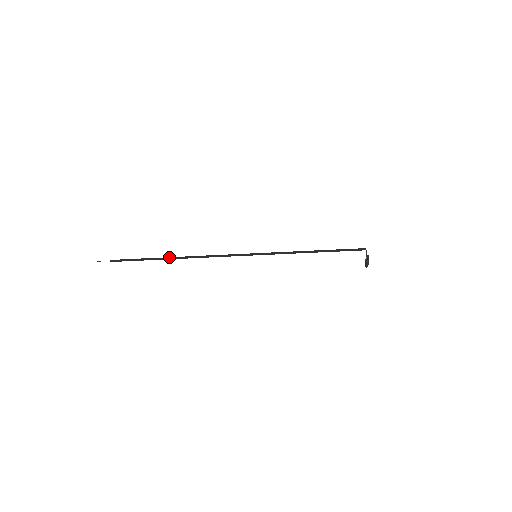
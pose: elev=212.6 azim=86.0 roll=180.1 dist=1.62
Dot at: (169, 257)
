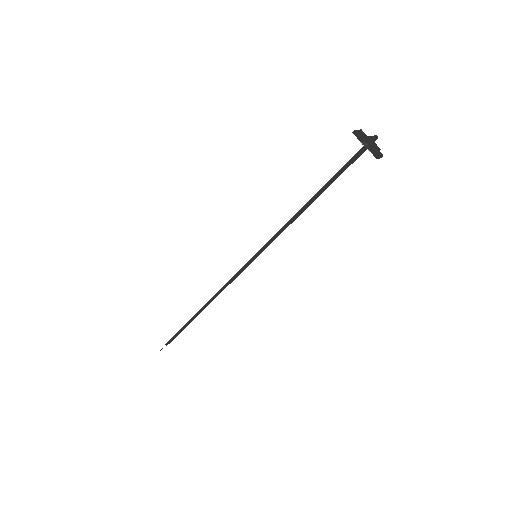
Dot at: (198, 313)
